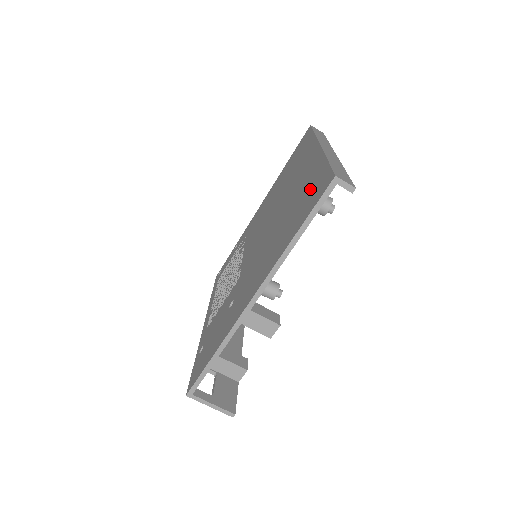
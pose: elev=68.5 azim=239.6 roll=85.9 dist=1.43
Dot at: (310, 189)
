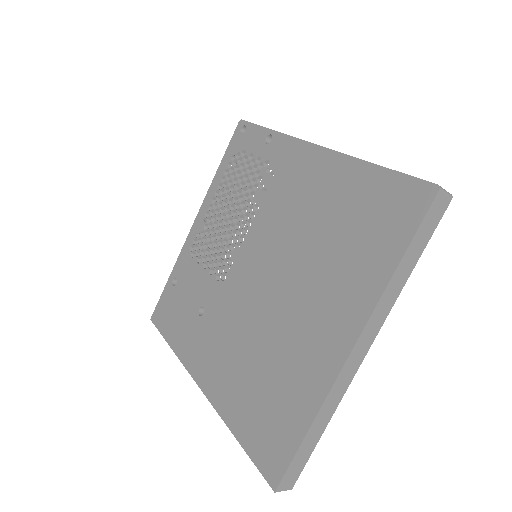
Dot at: (279, 417)
